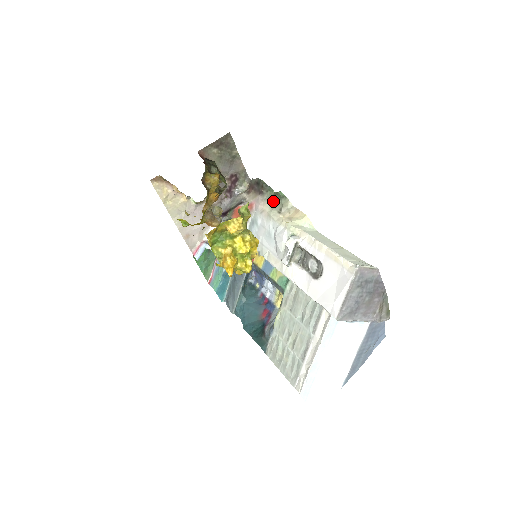
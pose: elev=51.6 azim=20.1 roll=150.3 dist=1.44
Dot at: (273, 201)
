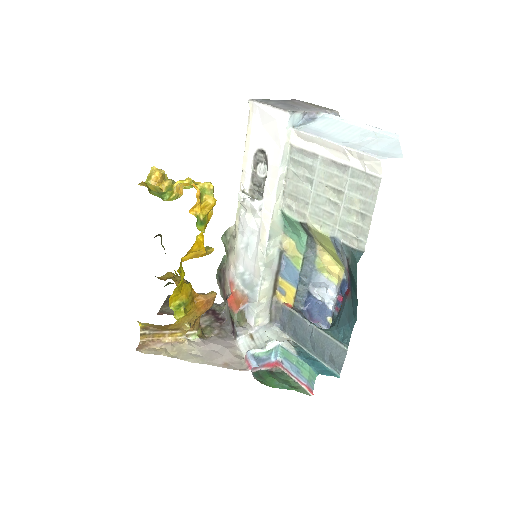
Dot at: (228, 249)
